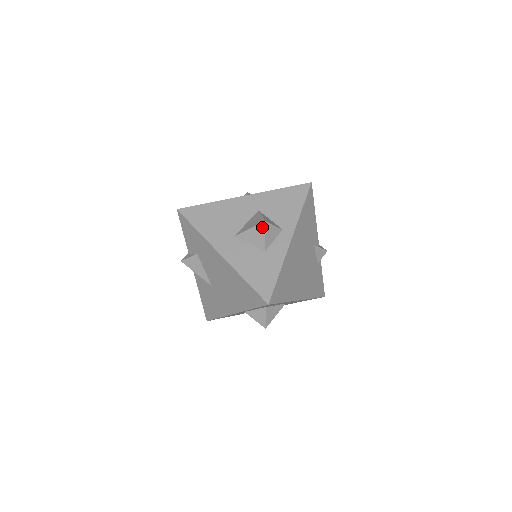
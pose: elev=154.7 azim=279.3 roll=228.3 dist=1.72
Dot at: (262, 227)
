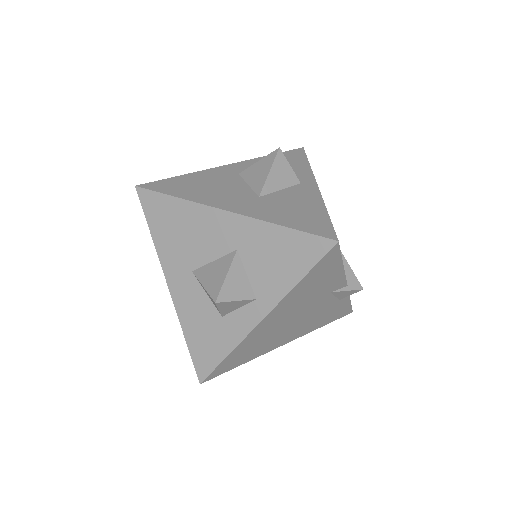
Dot at: (213, 301)
